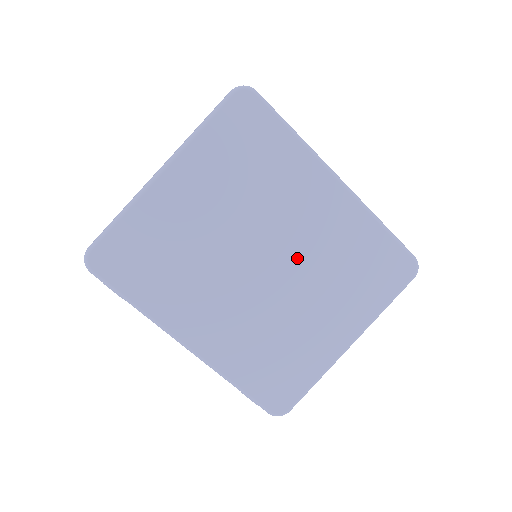
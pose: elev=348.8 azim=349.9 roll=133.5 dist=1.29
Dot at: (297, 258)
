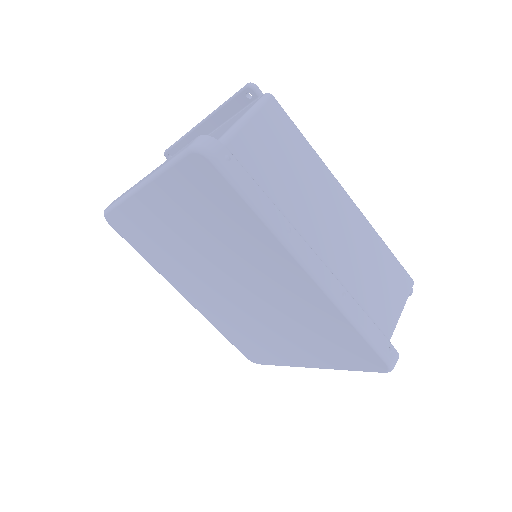
Dot at: (263, 299)
